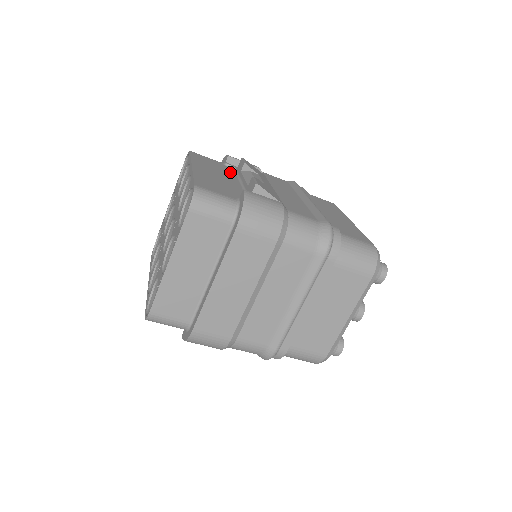
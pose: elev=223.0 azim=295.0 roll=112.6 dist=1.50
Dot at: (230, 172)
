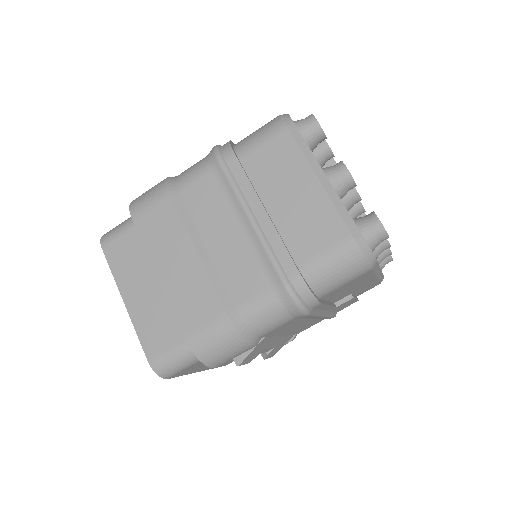
Dot at: occluded
